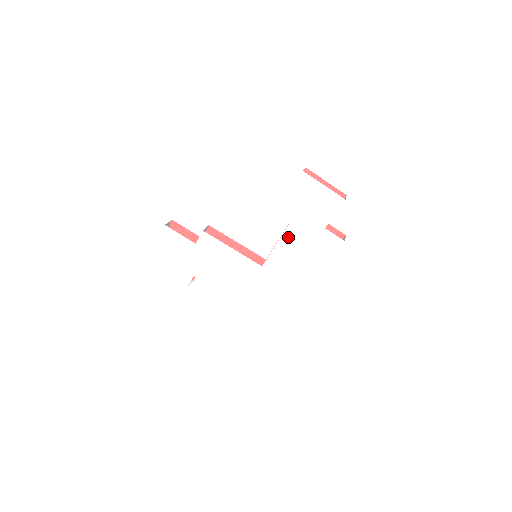
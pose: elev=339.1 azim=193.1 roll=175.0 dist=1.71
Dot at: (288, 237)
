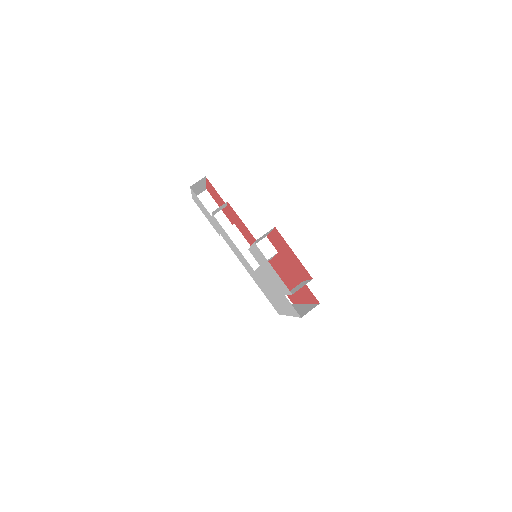
Dot at: (263, 273)
